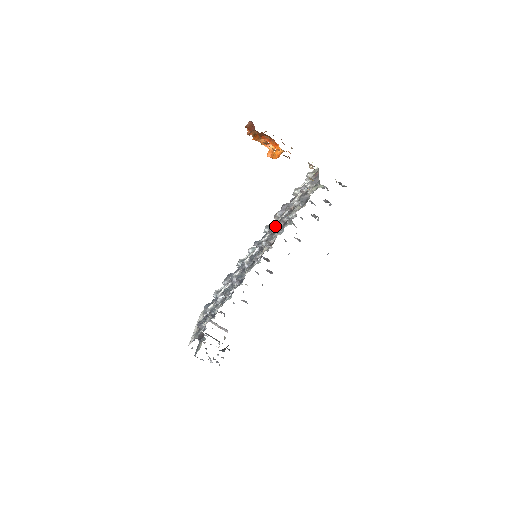
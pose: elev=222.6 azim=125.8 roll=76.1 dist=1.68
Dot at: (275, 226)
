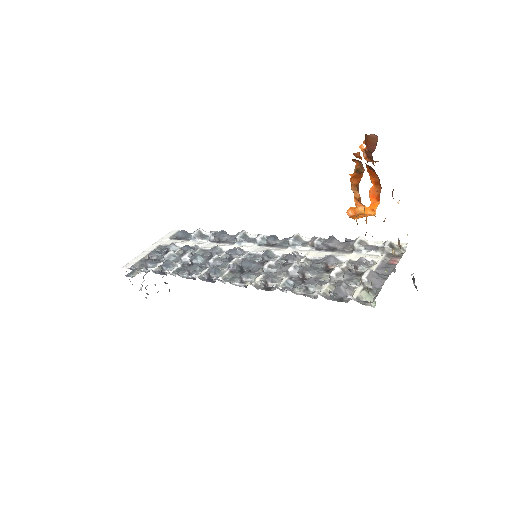
Dot at: (292, 268)
